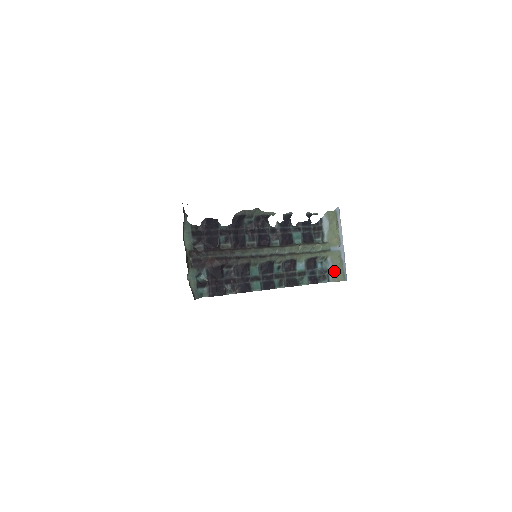
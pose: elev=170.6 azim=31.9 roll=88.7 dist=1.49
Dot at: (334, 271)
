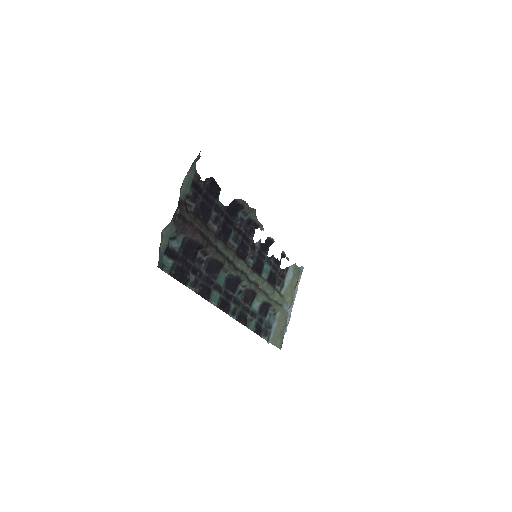
Dot at: (276, 331)
